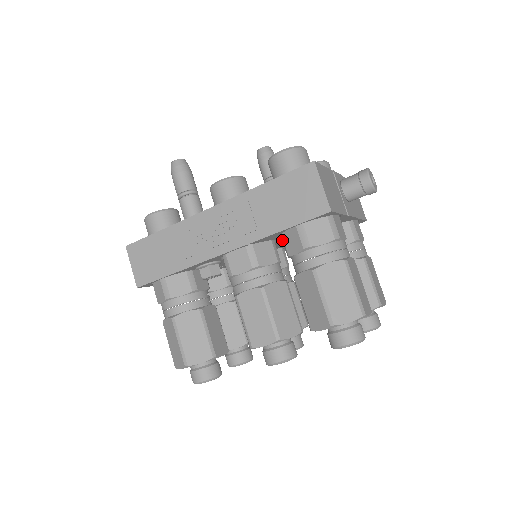
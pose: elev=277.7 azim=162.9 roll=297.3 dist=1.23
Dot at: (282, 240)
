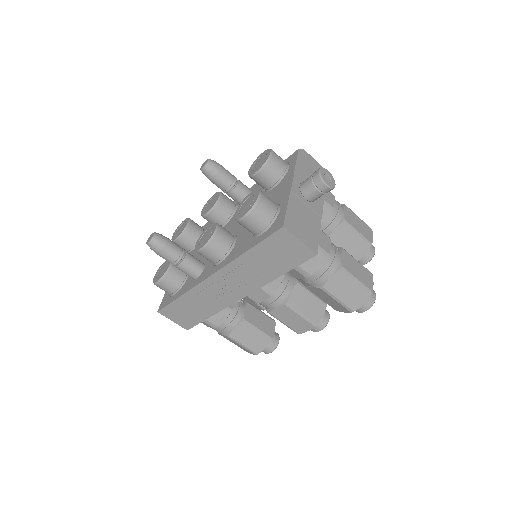
Dot at: occluded
